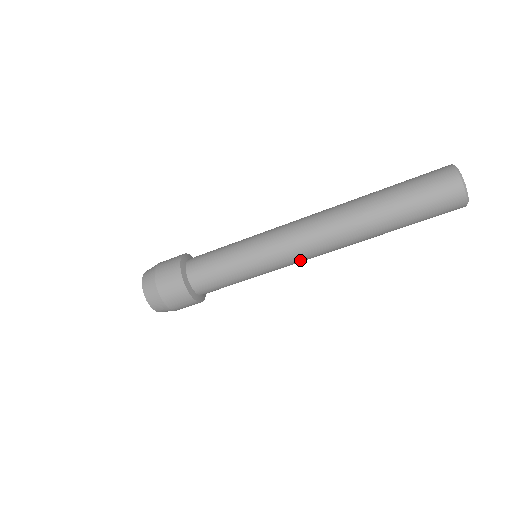
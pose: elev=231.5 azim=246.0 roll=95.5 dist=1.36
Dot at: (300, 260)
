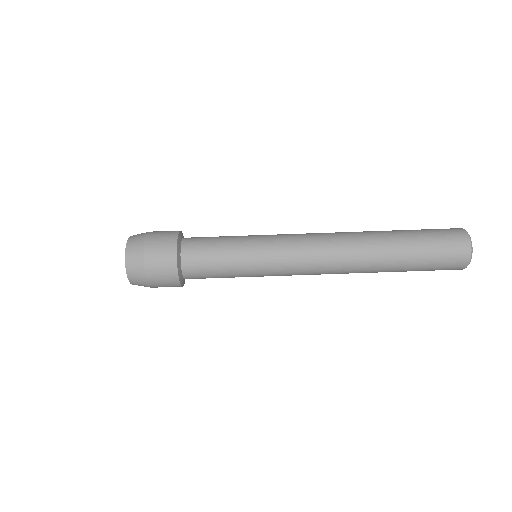
Dot at: (302, 270)
